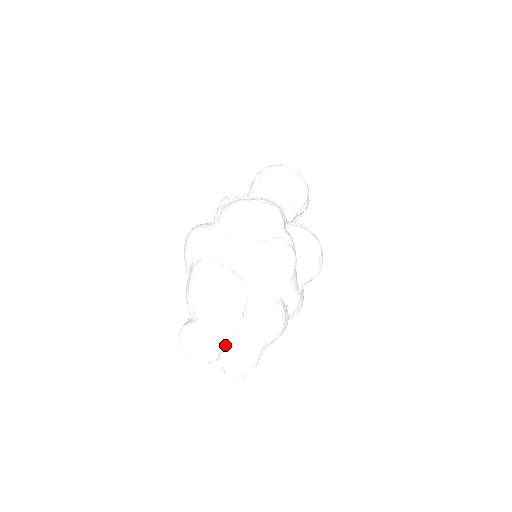
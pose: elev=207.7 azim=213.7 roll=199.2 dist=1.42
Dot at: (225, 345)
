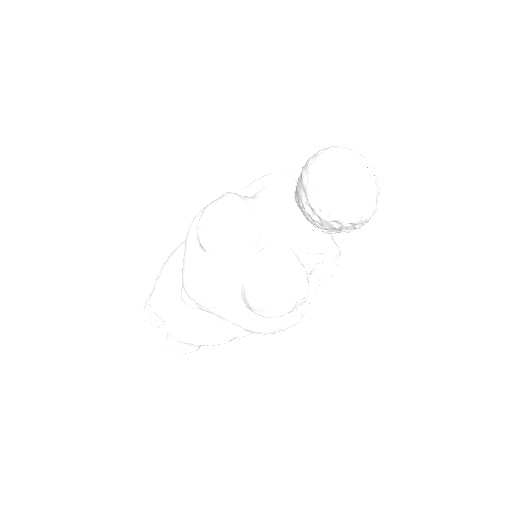
Dot at: (162, 323)
